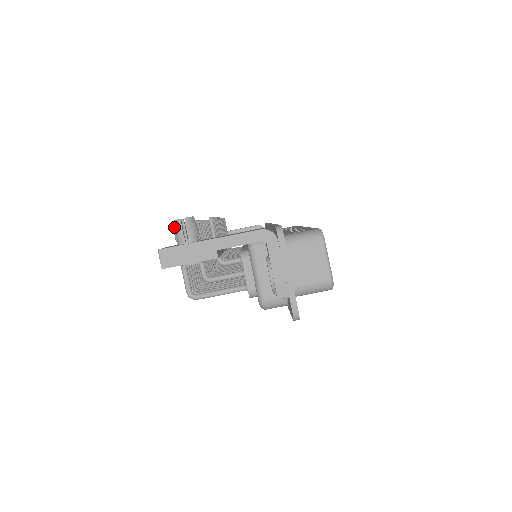
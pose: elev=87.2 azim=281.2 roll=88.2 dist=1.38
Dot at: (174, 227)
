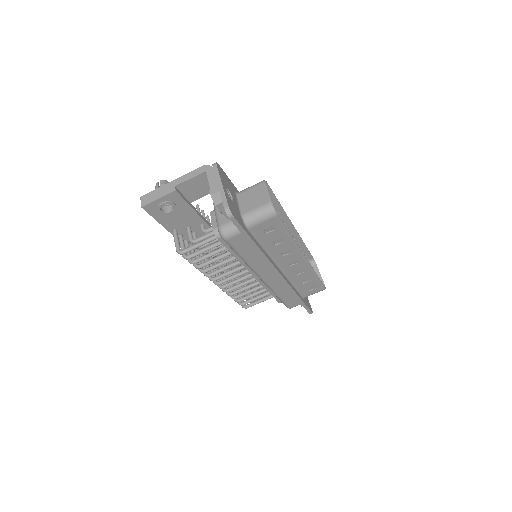
Dot at: occluded
